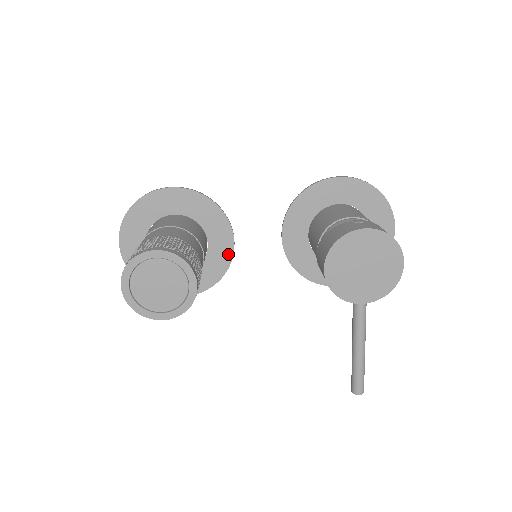
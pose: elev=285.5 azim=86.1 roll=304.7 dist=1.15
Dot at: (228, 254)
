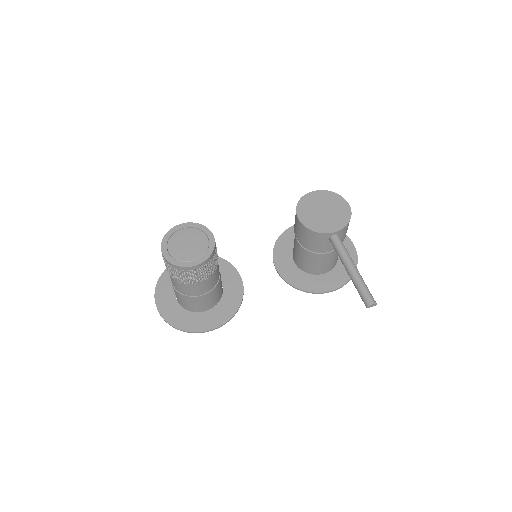
Dot at: (239, 288)
